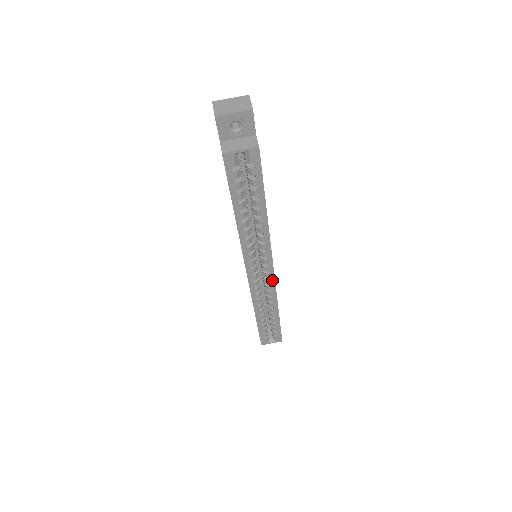
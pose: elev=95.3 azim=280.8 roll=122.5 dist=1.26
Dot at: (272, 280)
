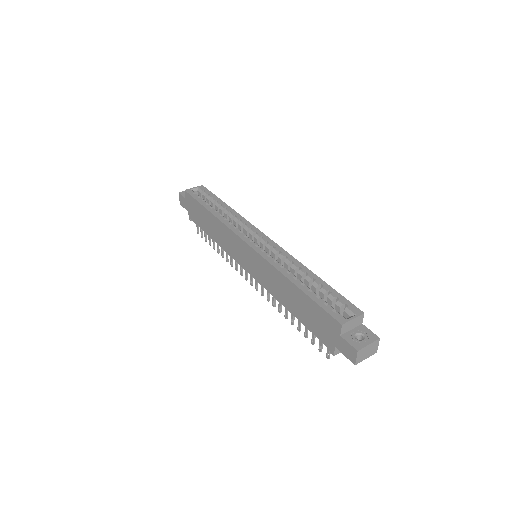
Dot at: (272, 243)
